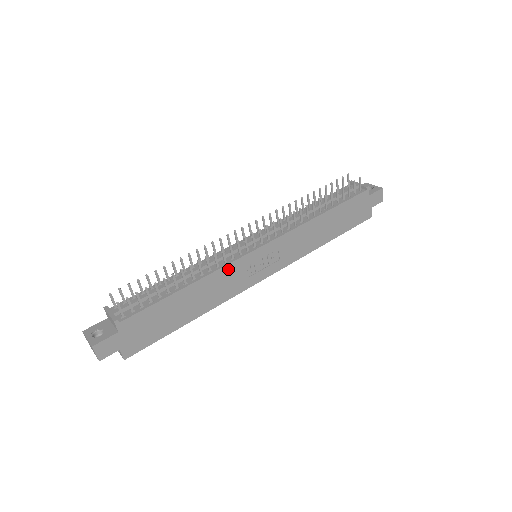
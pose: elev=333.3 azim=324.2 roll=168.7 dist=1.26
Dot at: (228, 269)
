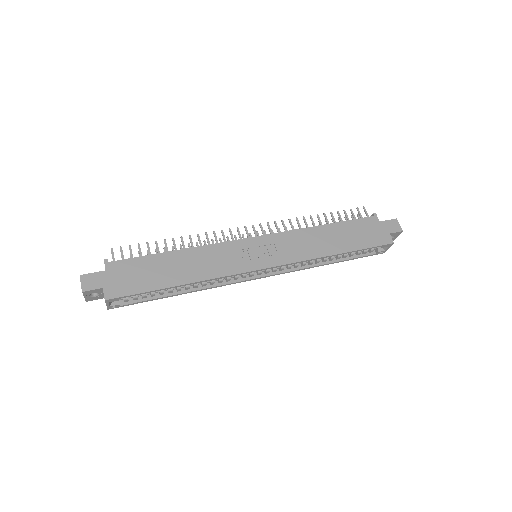
Dot at: (219, 248)
